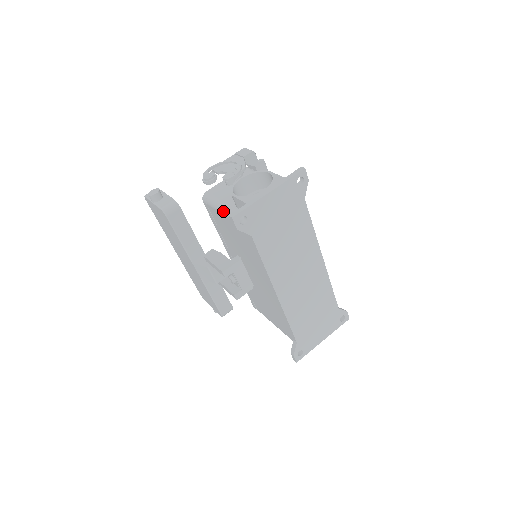
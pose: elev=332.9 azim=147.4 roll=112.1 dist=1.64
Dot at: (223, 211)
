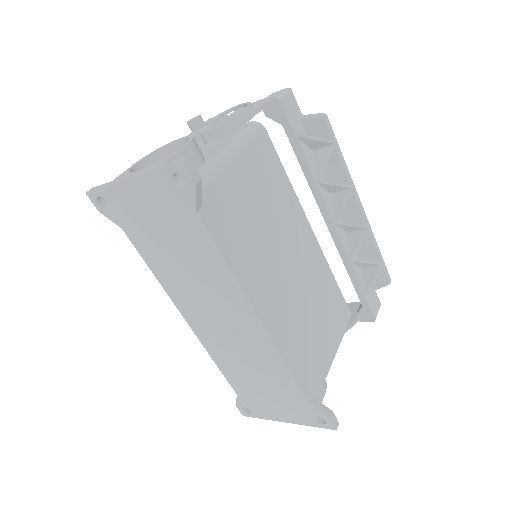
Dot at: occluded
